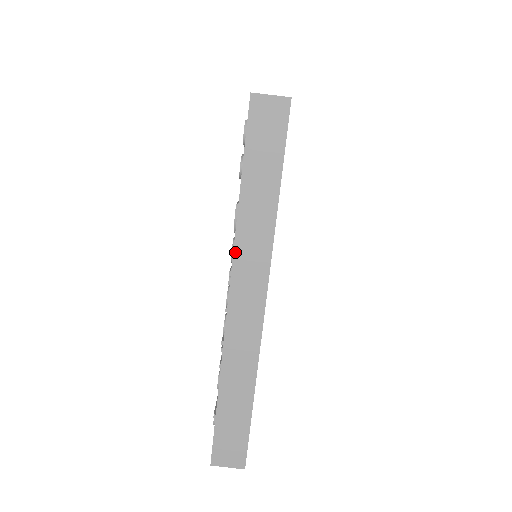
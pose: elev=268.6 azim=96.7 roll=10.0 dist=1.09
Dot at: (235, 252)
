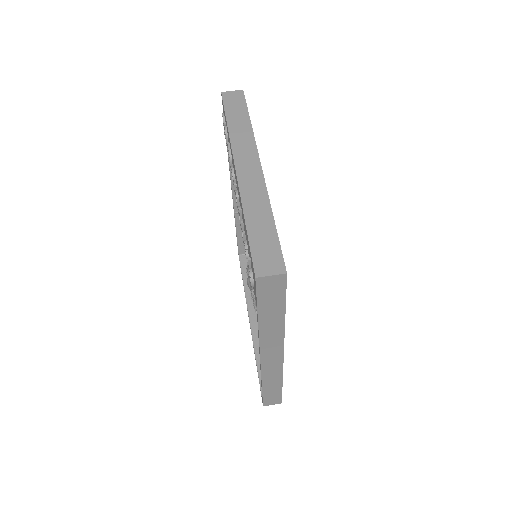
Dot at: (233, 148)
